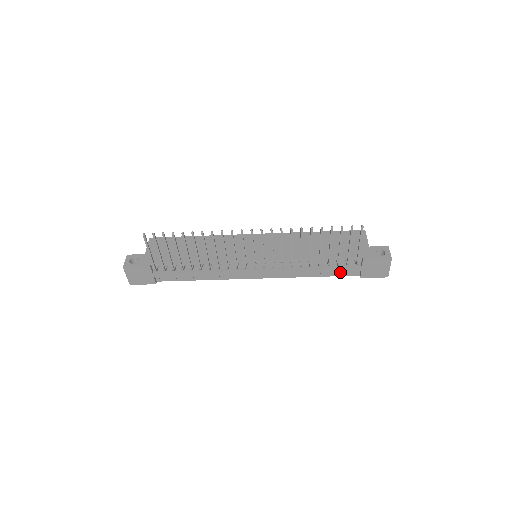
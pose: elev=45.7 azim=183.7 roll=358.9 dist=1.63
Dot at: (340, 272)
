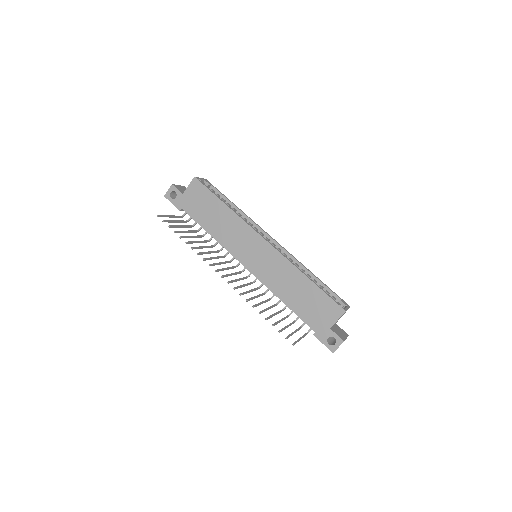
Dot at: occluded
